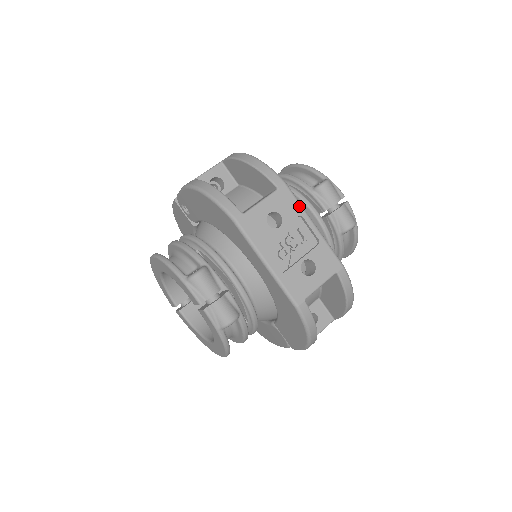
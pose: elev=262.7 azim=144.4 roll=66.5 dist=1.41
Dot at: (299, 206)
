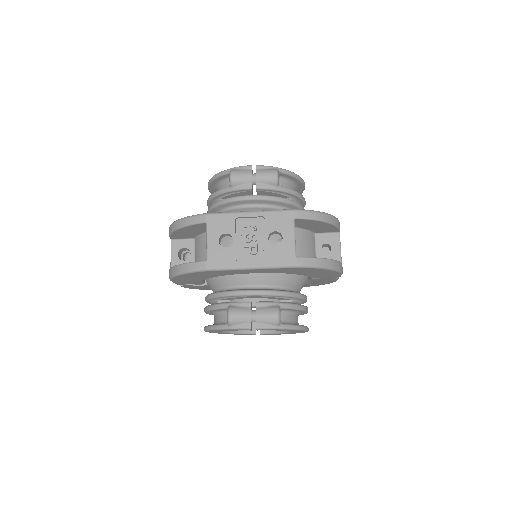
Dot at: (228, 215)
